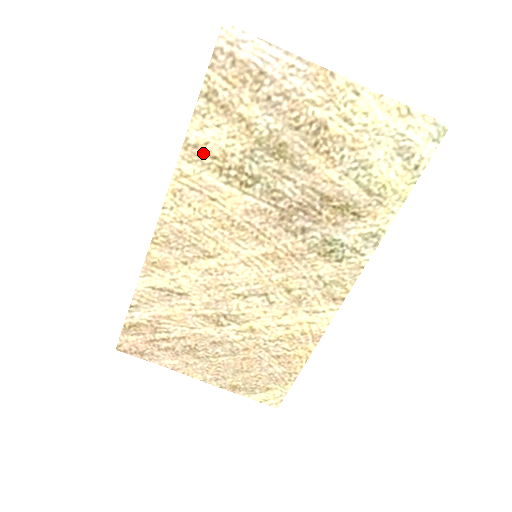
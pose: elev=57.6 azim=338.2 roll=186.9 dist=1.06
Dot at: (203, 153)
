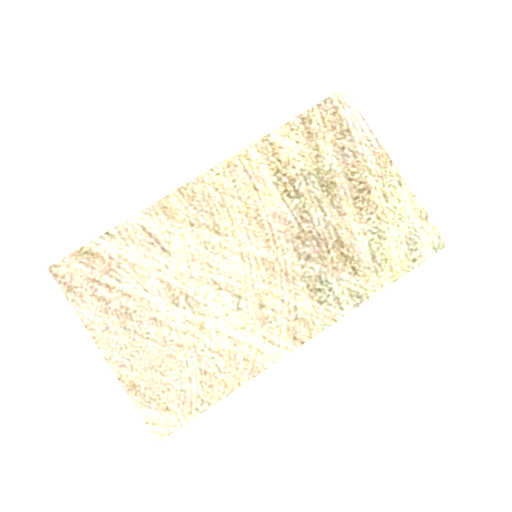
Dot at: (273, 152)
